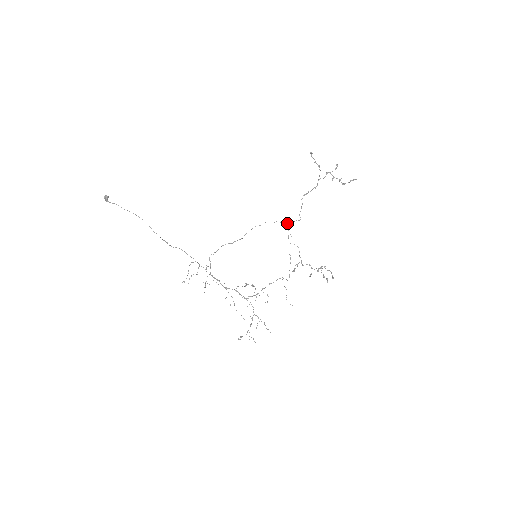
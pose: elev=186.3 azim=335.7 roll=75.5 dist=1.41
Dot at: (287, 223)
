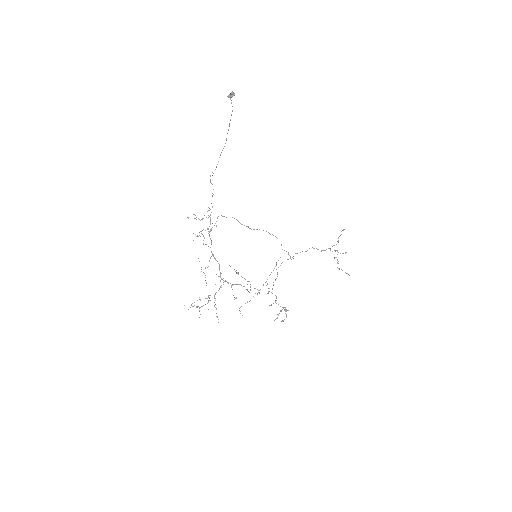
Dot at: occluded
